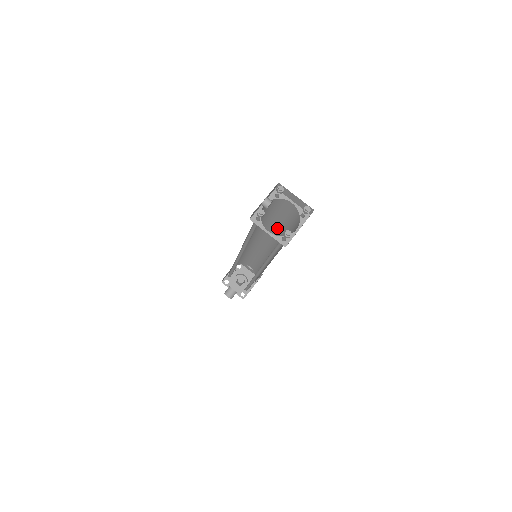
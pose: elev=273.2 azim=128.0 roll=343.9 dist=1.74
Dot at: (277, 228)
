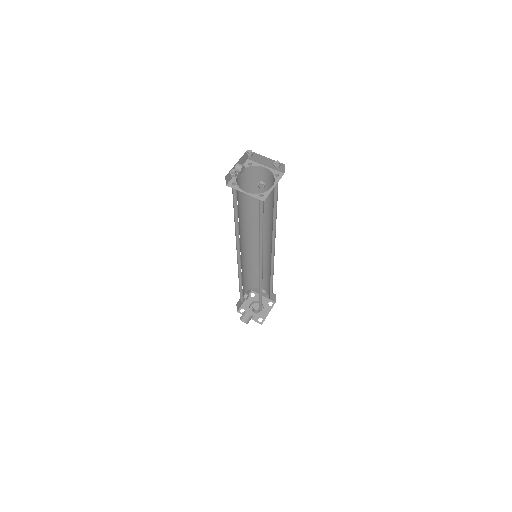
Dot at: (265, 212)
